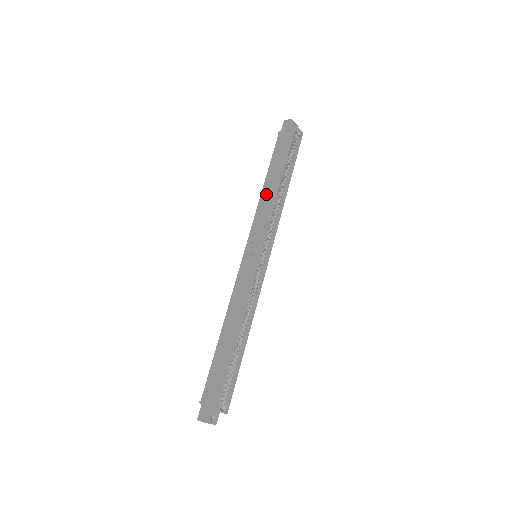
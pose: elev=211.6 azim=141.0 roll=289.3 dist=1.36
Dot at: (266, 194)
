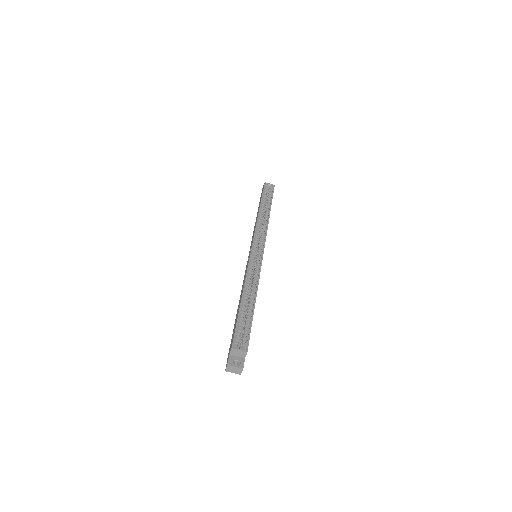
Dot at: (255, 223)
